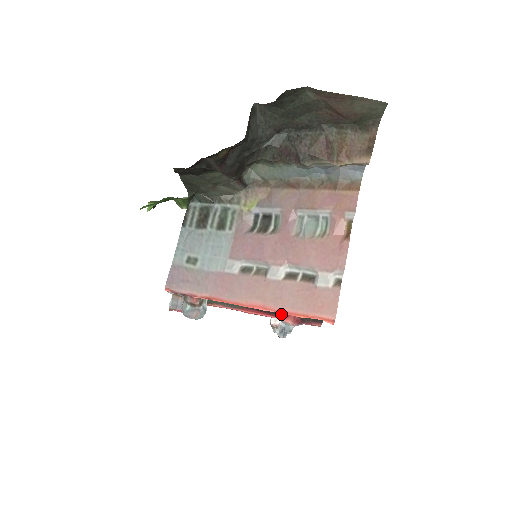
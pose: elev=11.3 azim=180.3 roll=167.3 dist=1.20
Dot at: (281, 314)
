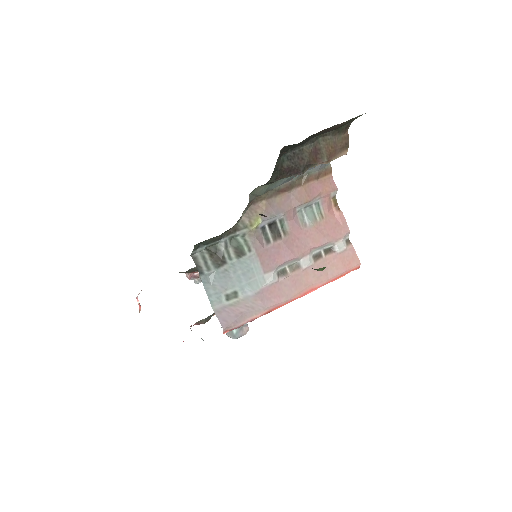
Dot at: occluded
